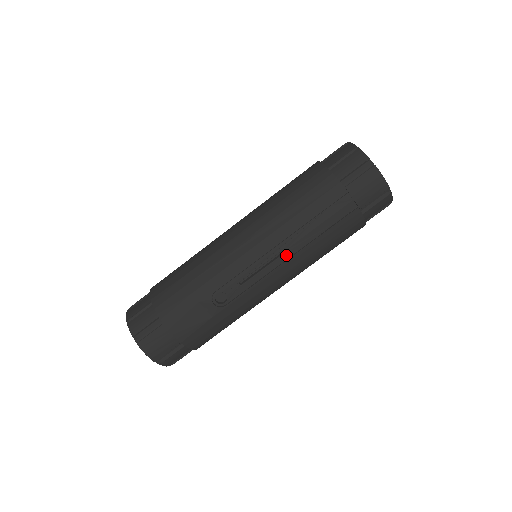
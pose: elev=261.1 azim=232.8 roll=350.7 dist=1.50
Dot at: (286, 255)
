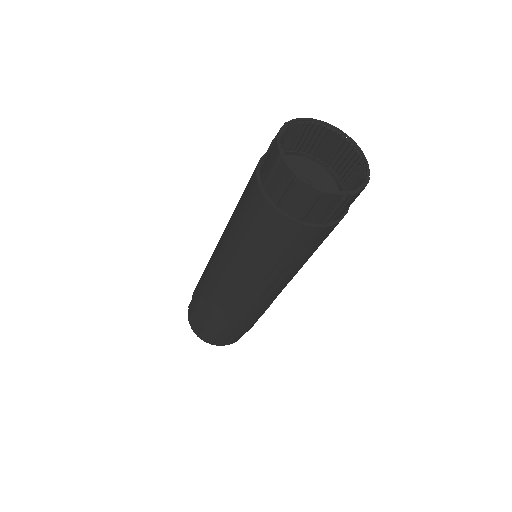
Dot at: occluded
